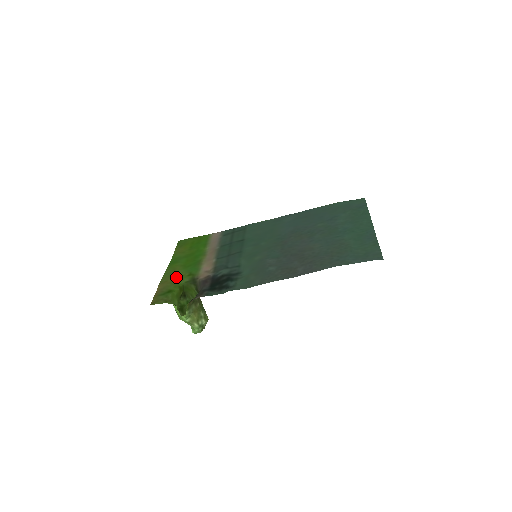
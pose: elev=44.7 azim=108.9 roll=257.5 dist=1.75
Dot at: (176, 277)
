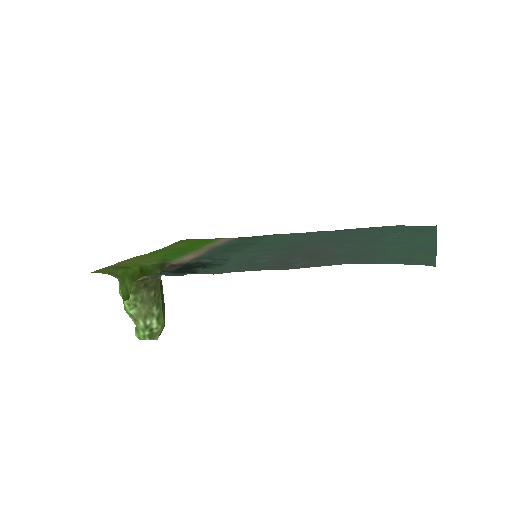
Dot at: (146, 259)
